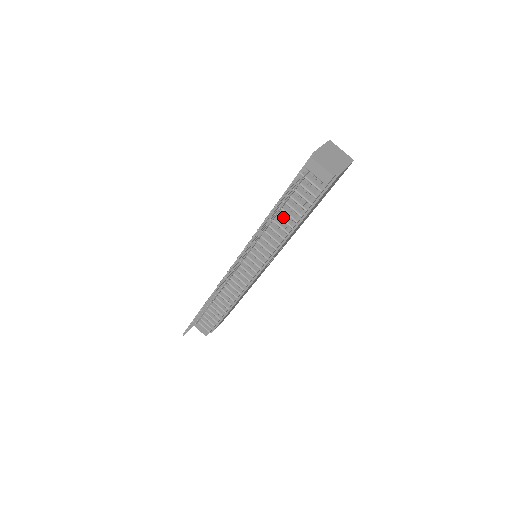
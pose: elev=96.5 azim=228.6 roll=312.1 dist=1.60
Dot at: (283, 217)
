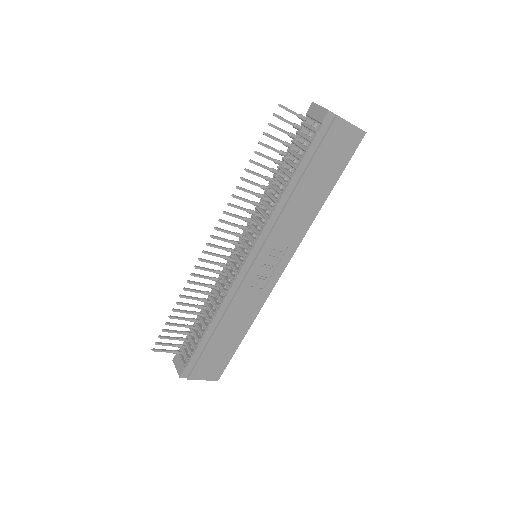
Dot at: (281, 178)
